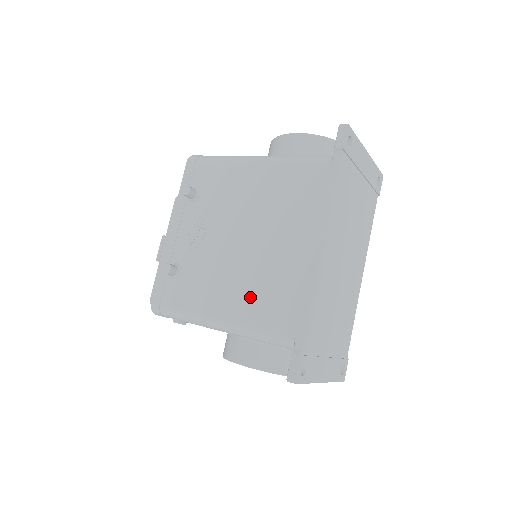
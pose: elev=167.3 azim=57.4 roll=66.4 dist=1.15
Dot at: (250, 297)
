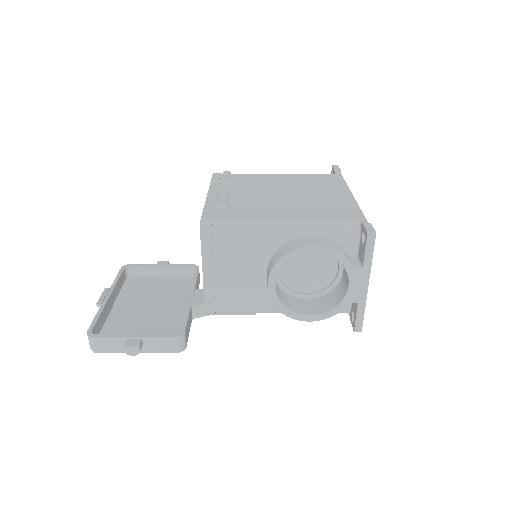
Dot at: (308, 210)
